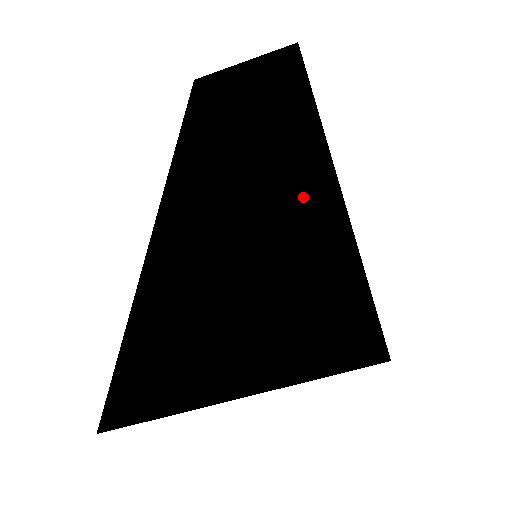
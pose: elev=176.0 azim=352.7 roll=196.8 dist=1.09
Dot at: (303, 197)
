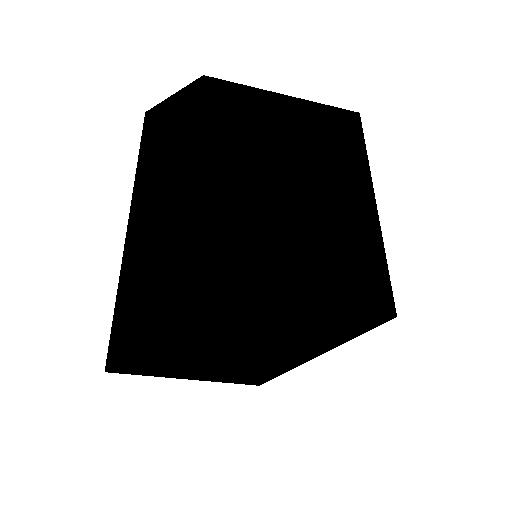
Dot at: (205, 220)
